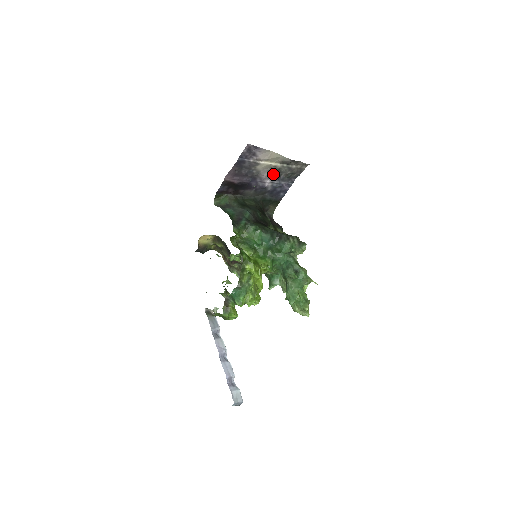
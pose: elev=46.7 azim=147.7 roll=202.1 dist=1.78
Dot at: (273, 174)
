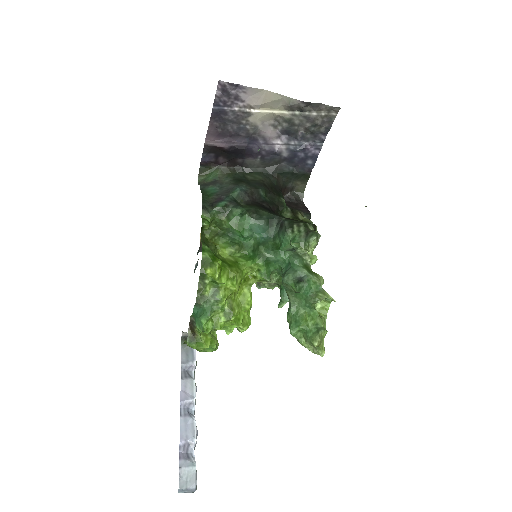
Dot at: (283, 130)
